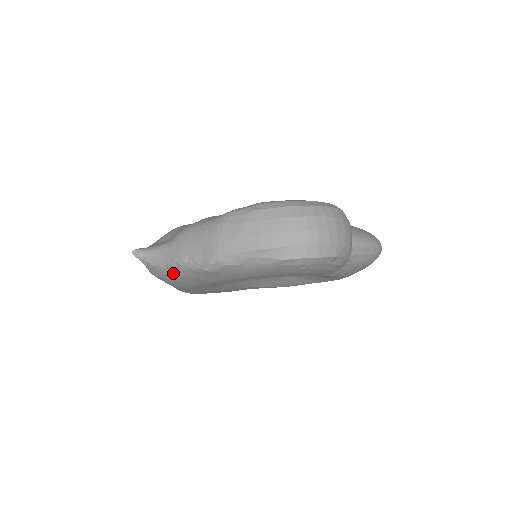
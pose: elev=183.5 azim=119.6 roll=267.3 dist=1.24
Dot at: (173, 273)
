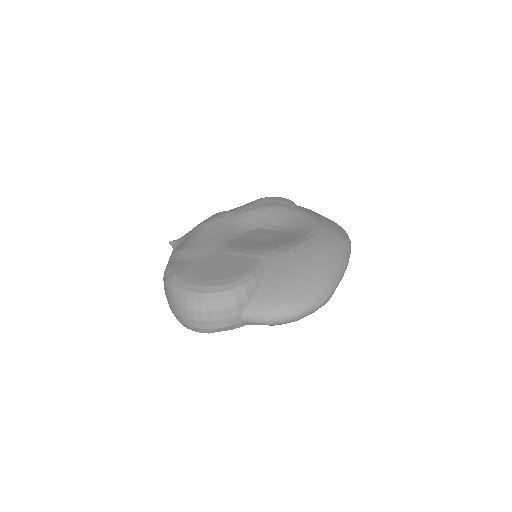
Dot at: occluded
